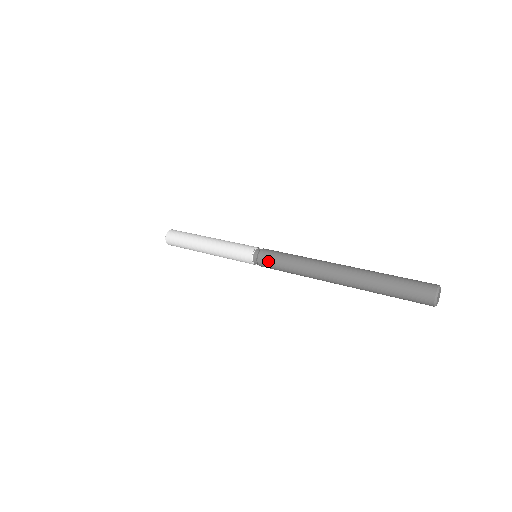
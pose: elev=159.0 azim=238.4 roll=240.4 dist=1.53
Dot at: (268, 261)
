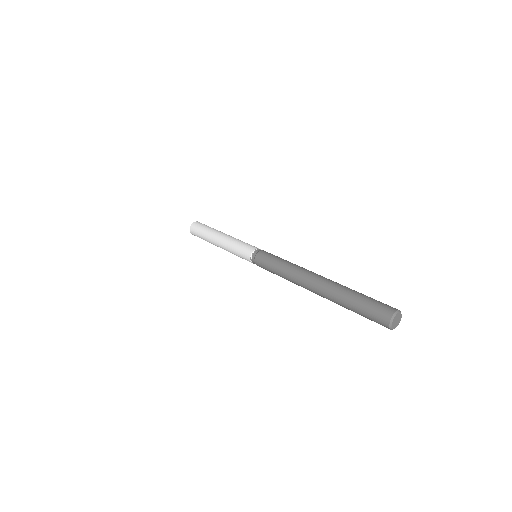
Dot at: (262, 264)
